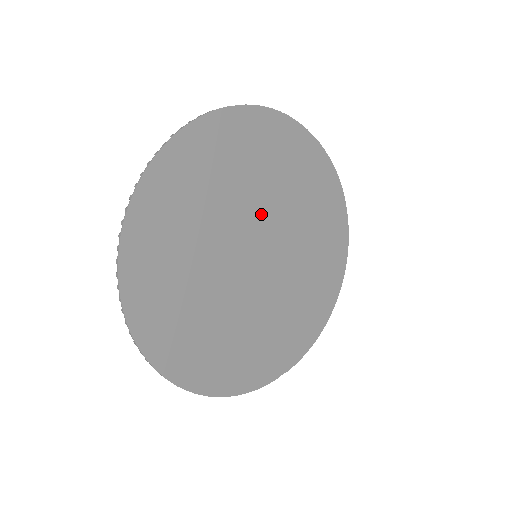
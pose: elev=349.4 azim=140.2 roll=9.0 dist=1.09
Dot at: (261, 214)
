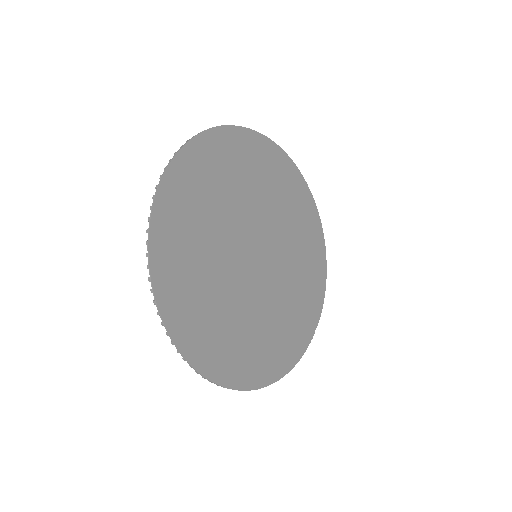
Dot at: (243, 221)
